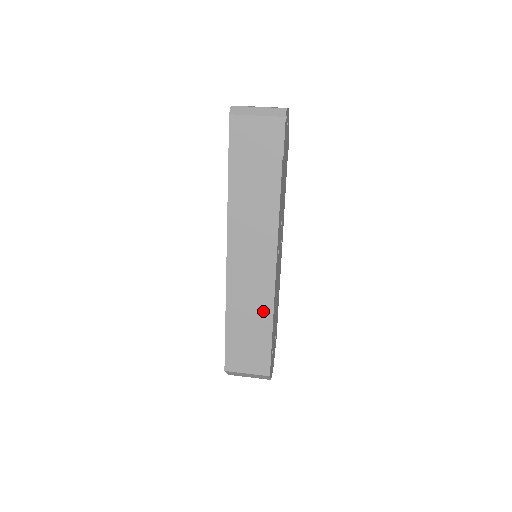
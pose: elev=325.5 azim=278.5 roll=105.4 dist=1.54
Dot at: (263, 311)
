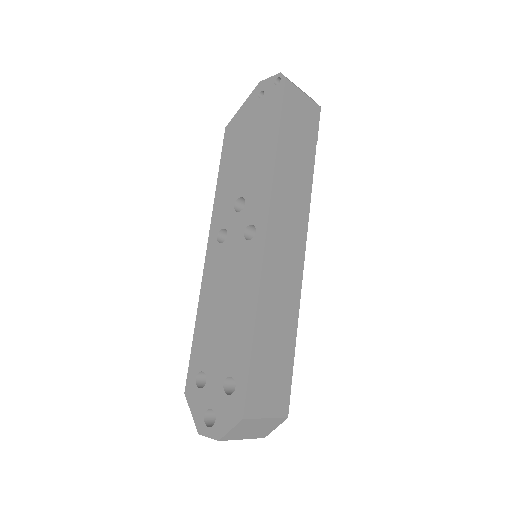
Dot at: (290, 316)
